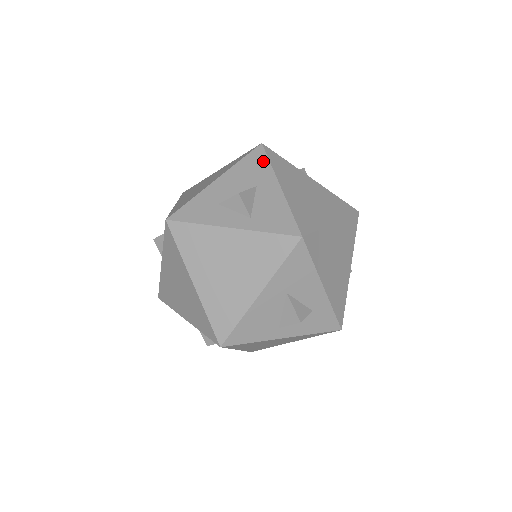
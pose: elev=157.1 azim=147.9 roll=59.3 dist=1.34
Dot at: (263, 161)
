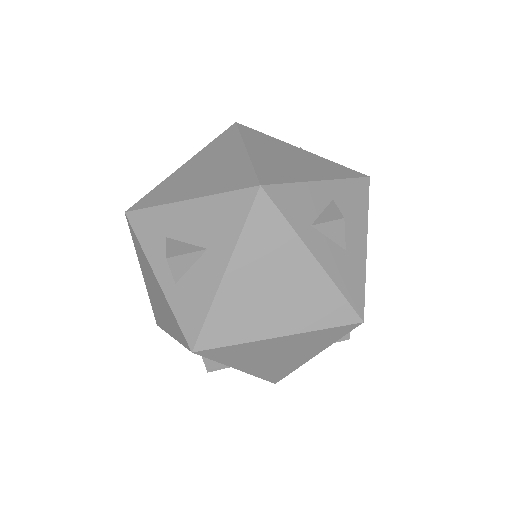
Dot at: (239, 218)
